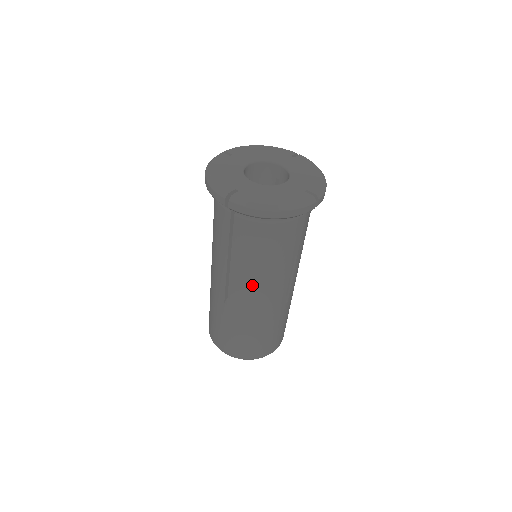
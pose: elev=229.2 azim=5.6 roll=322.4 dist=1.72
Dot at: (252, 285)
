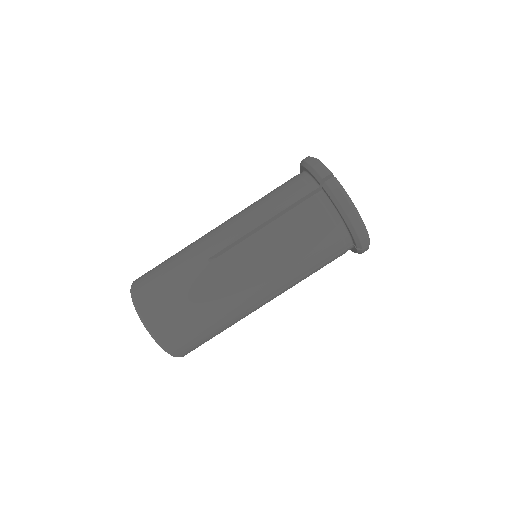
Dot at: (259, 261)
